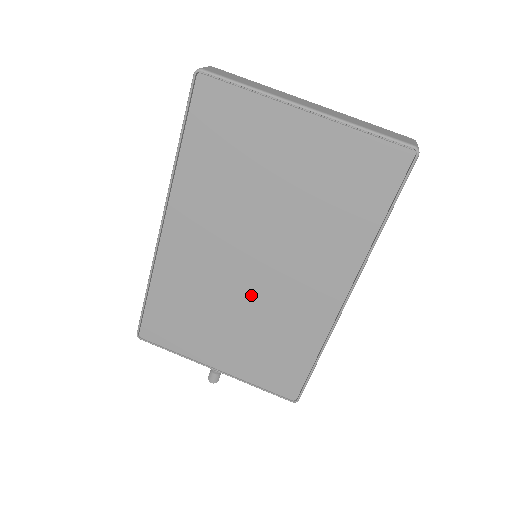
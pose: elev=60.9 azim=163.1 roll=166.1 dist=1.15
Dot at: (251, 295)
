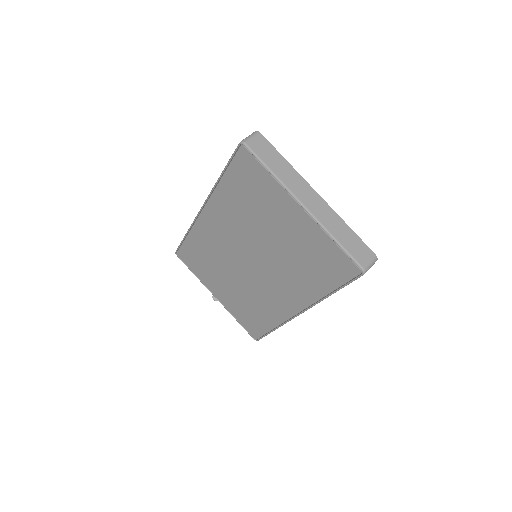
Dot at: (244, 277)
